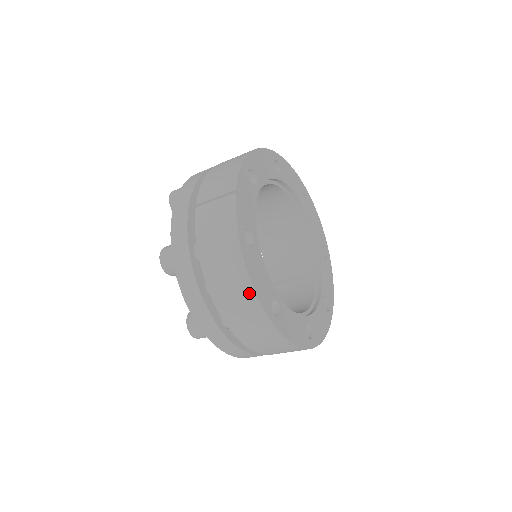
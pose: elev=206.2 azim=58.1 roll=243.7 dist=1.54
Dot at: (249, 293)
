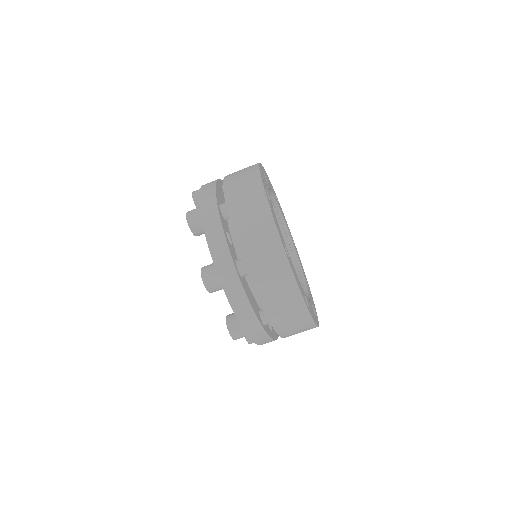
Dot at: (269, 224)
